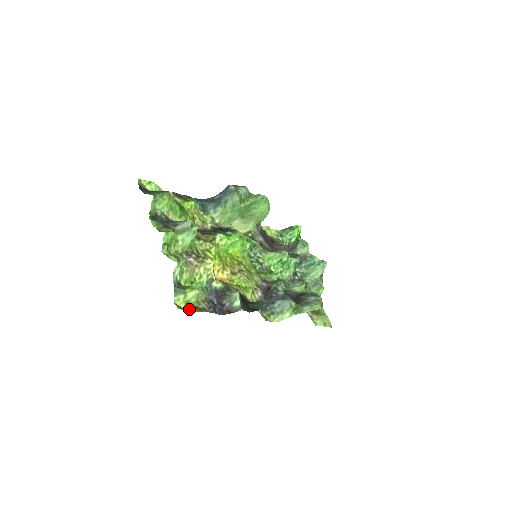
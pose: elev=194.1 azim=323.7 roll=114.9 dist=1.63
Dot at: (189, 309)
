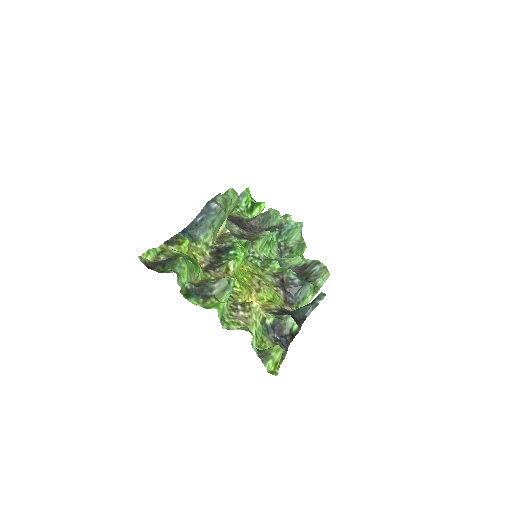
Dot at: (277, 366)
